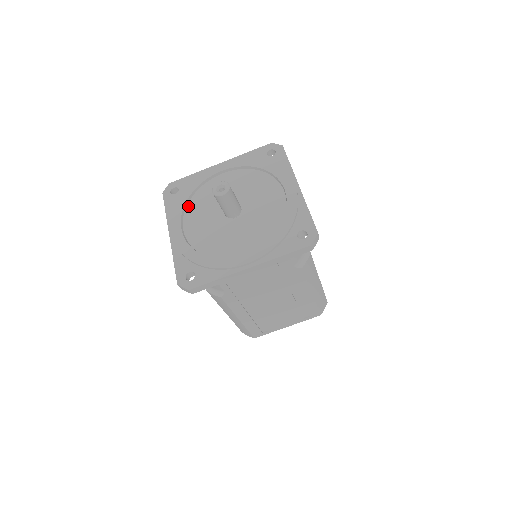
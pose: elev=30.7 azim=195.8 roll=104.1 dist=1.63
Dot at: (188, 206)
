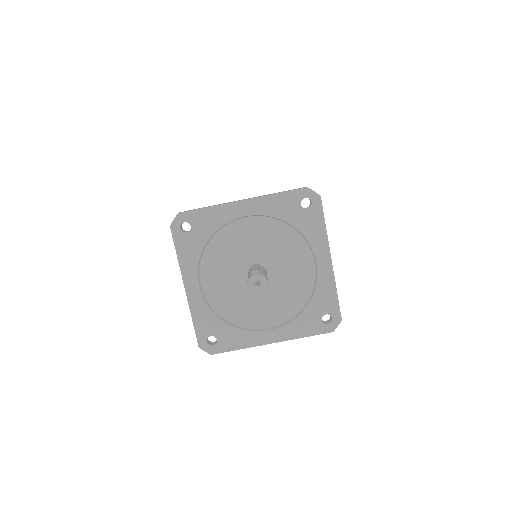
Dot at: (204, 254)
